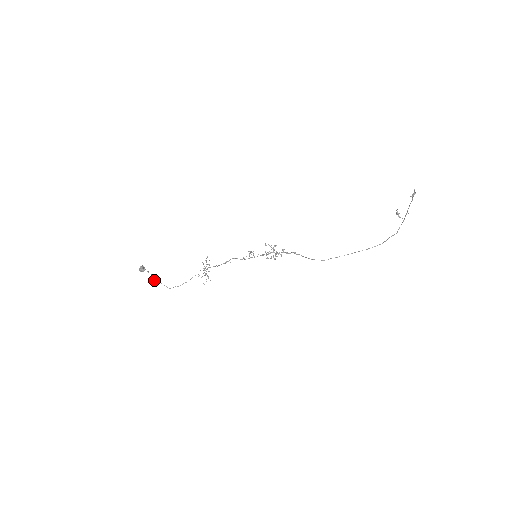
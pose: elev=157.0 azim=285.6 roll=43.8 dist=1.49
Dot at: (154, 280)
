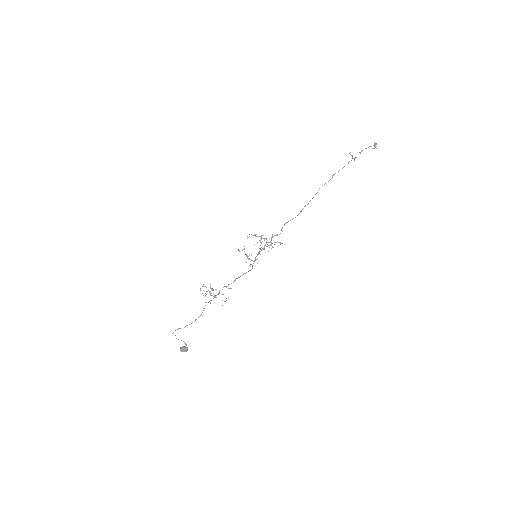
Dot at: occluded
